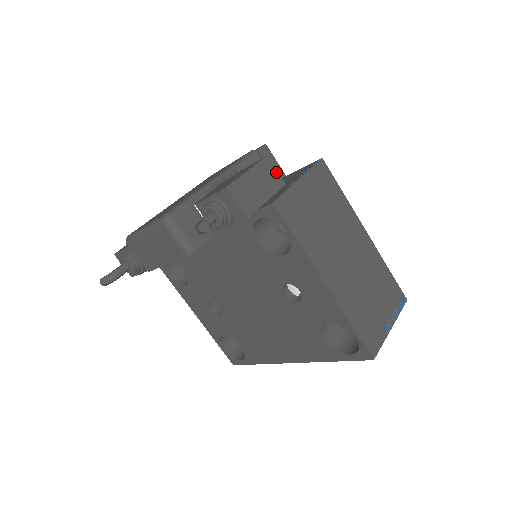
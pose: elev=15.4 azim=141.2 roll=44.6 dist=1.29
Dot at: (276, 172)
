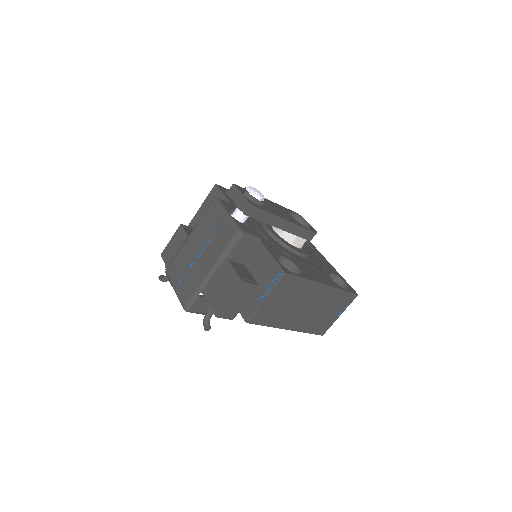
Dot at: (251, 285)
